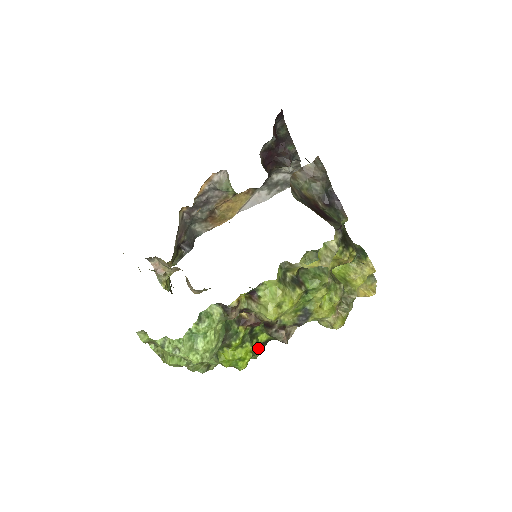
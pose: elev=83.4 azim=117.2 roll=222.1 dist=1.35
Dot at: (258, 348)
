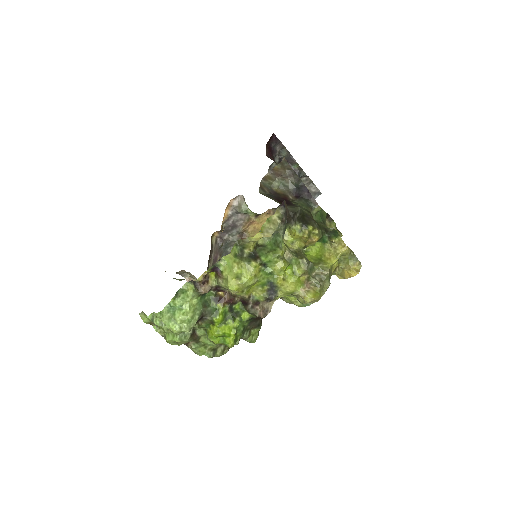
Dot at: (243, 326)
